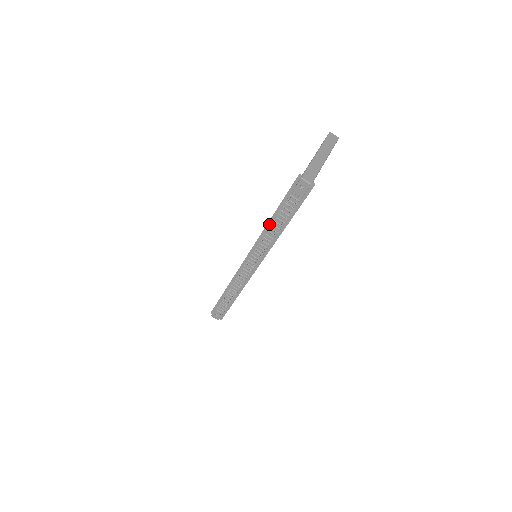
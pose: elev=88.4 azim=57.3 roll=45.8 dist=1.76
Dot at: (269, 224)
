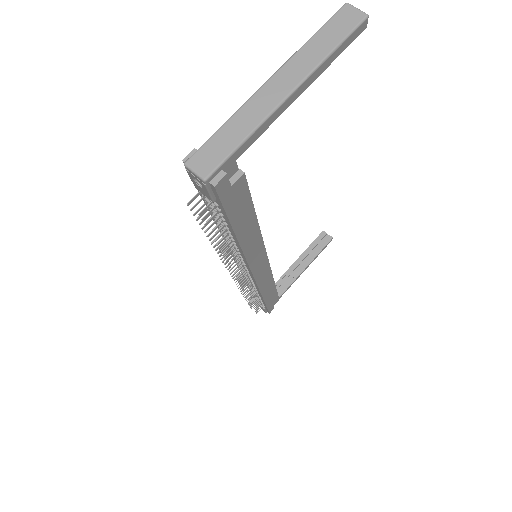
Dot at: (218, 227)
